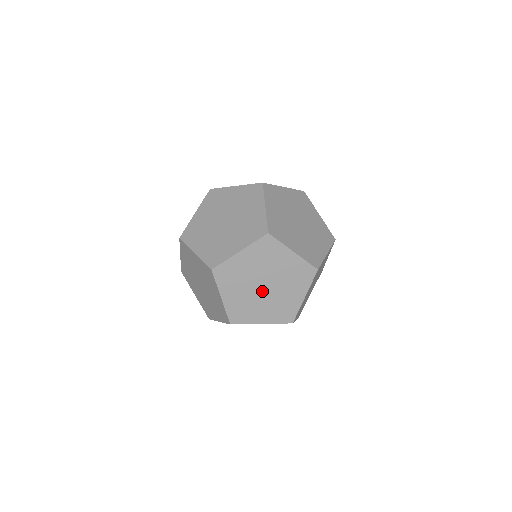
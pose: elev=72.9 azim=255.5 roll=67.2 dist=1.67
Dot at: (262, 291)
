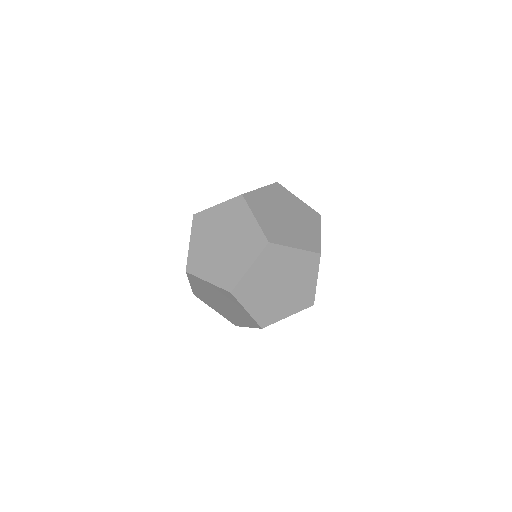
Dot at: occluded
